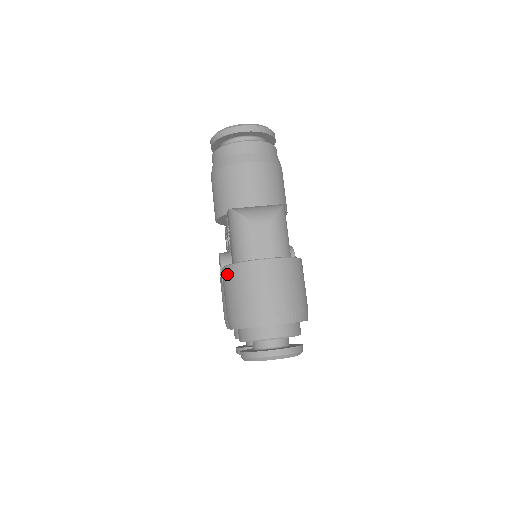
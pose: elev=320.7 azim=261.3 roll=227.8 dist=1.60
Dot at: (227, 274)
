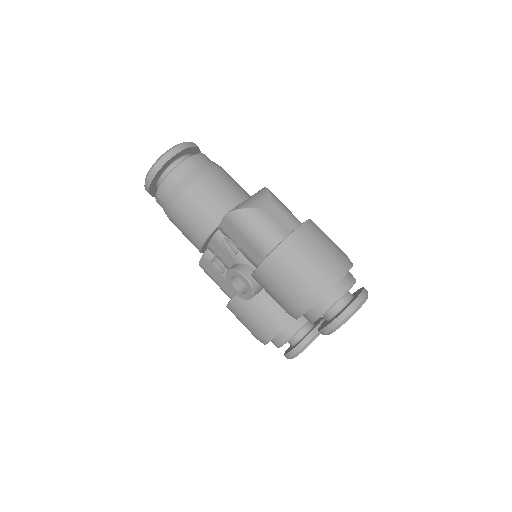
Dot at: (271, 265)
